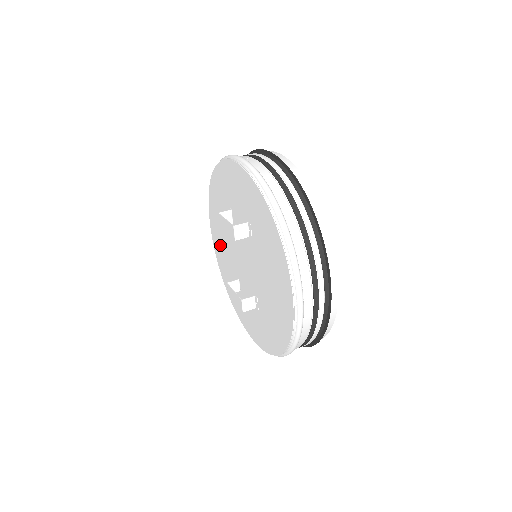
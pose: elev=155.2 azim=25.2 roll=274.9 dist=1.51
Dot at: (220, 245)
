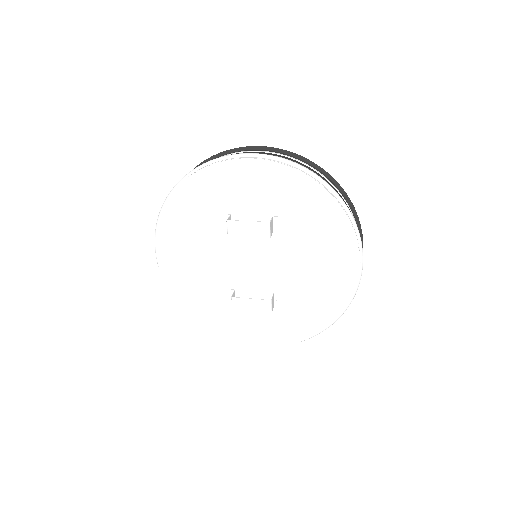
Dot at: (185, 268)
